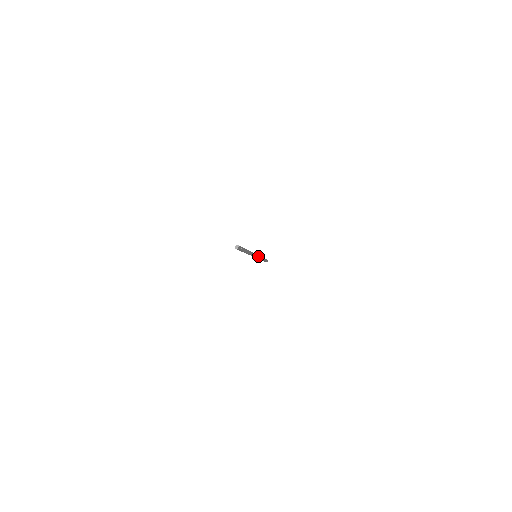
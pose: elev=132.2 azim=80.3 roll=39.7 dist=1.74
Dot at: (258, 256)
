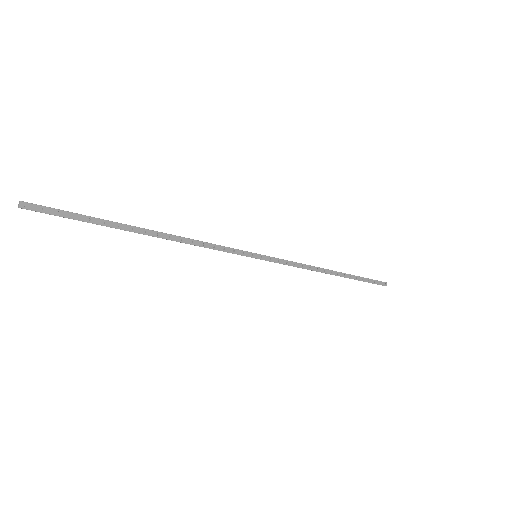
Dot at: (273, 258)
